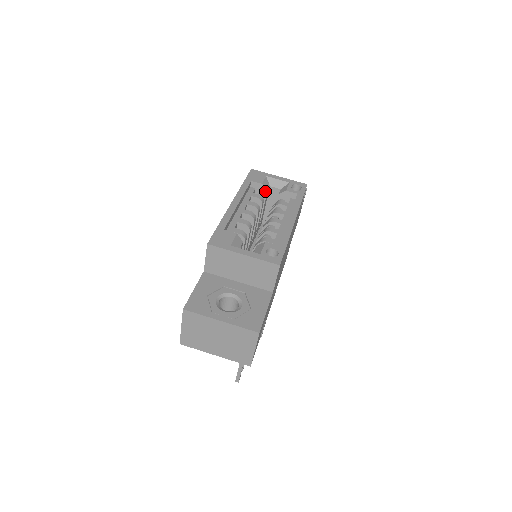
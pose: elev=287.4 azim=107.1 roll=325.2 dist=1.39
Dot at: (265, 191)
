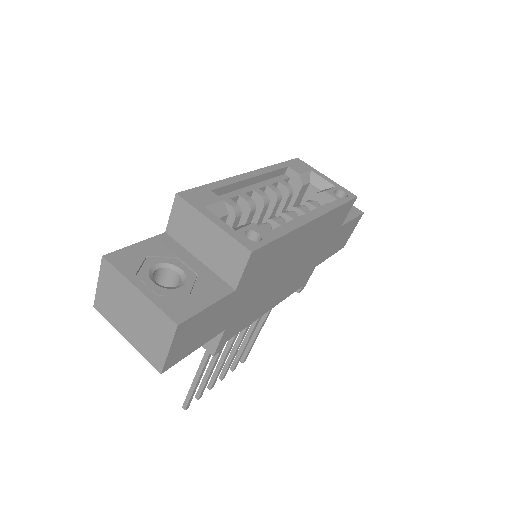
Dot at: (300, 184)
